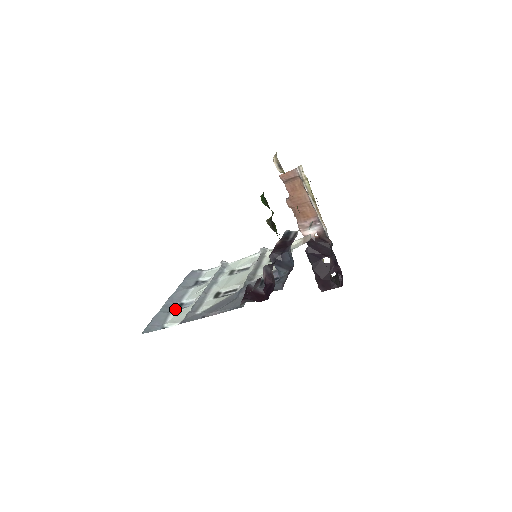
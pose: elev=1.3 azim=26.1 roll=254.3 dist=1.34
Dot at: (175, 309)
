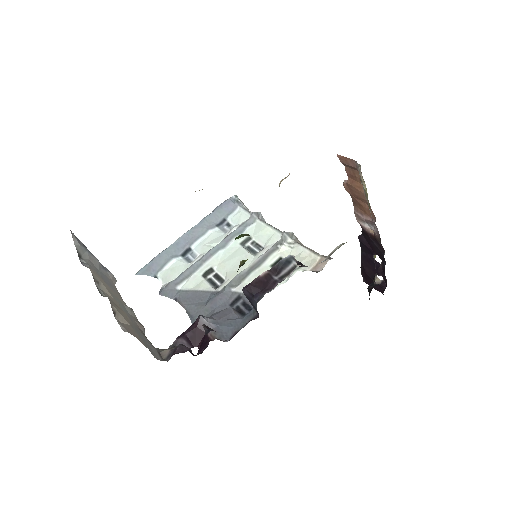
Dot at: (180, 254)
